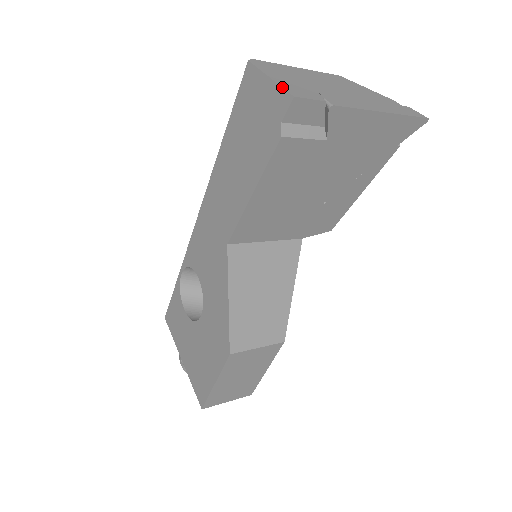
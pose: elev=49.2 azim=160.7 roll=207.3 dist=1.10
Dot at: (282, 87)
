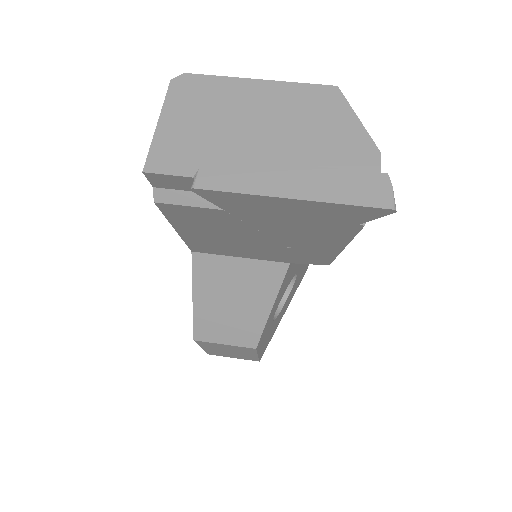
Dot at: (149, 149)
